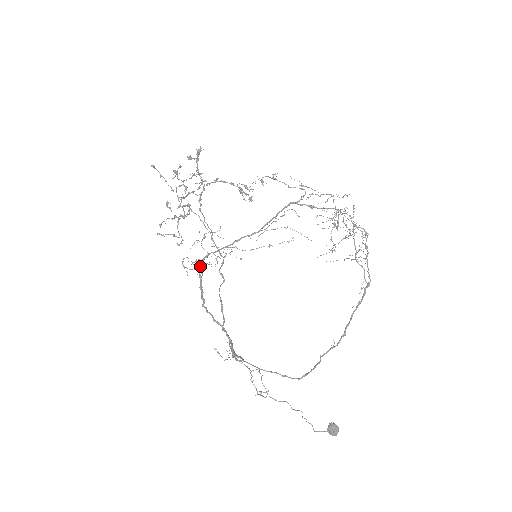
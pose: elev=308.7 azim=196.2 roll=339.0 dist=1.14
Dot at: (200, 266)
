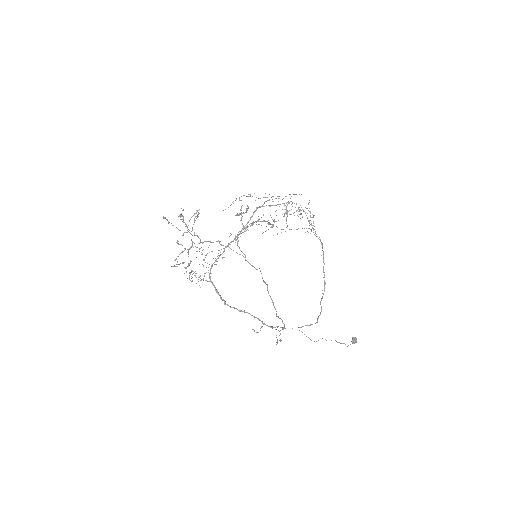
Dot at: (204, 276)
